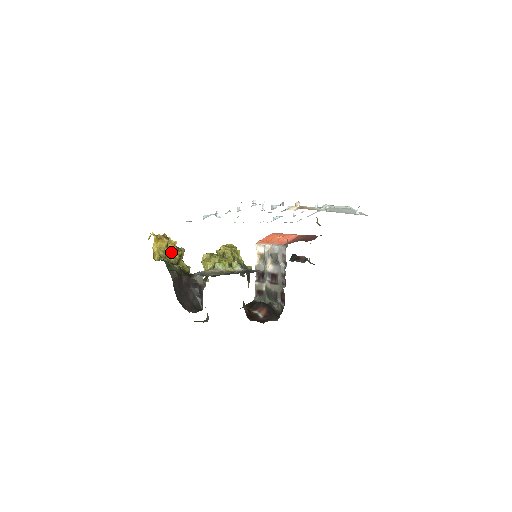
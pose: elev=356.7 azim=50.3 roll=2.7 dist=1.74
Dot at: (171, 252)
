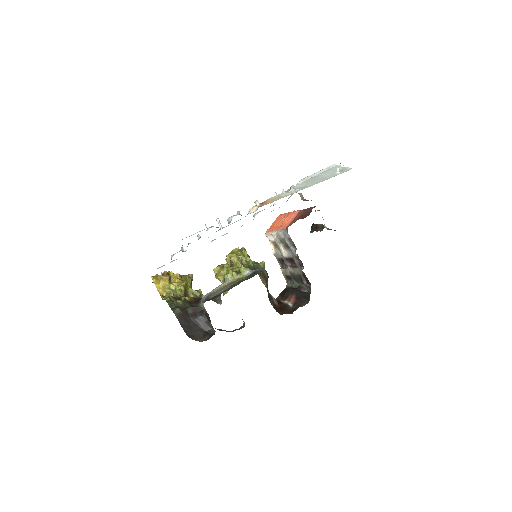
Dot at: (176, 286)
